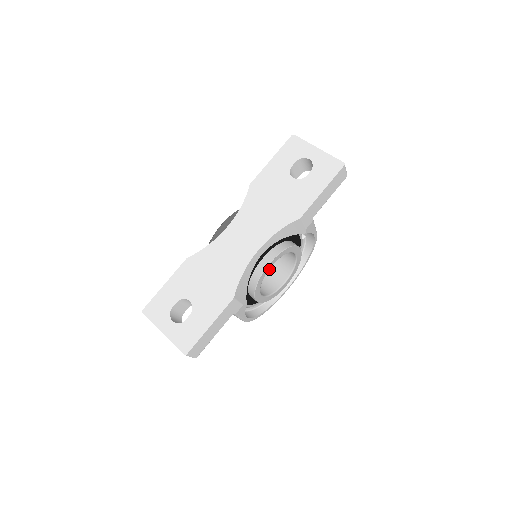
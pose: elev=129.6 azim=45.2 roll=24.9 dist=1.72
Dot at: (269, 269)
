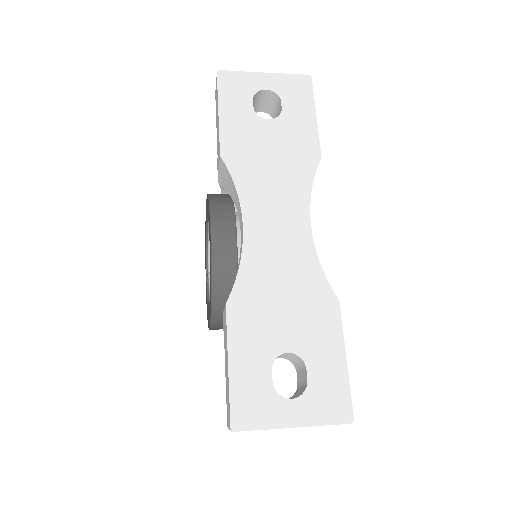
Dot at: occluded
